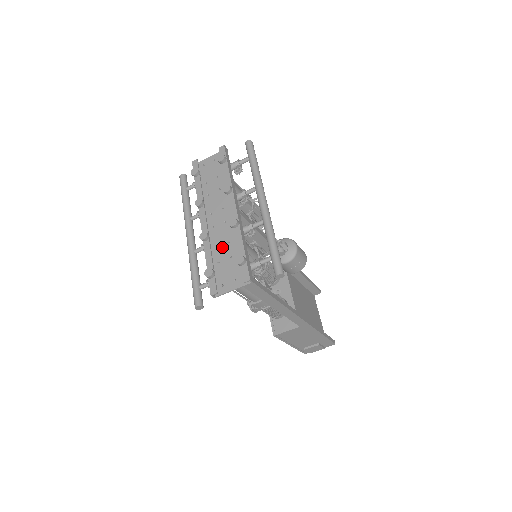
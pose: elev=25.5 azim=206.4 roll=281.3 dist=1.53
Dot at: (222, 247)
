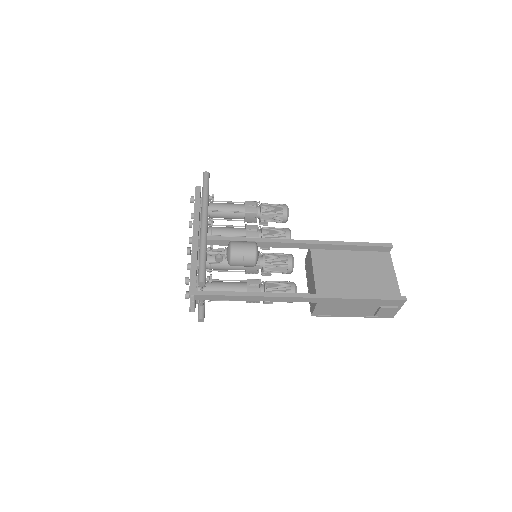
Dot at: occluded
